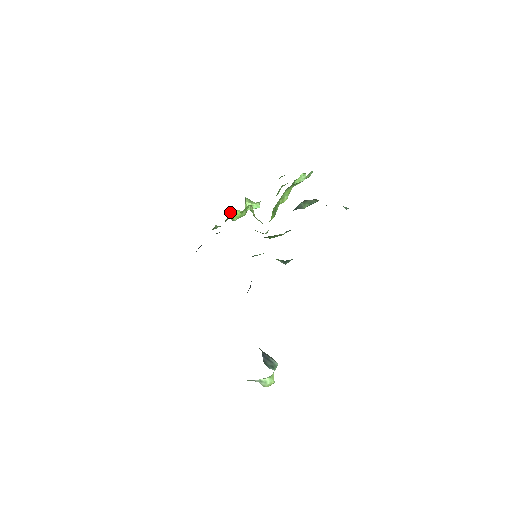
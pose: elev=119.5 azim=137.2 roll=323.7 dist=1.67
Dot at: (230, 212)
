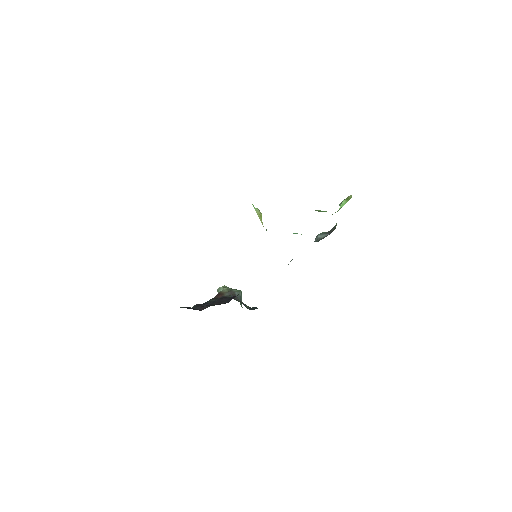
Dot at: occluded
